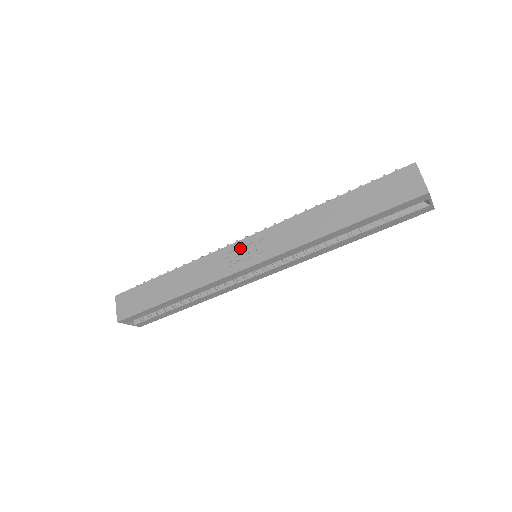
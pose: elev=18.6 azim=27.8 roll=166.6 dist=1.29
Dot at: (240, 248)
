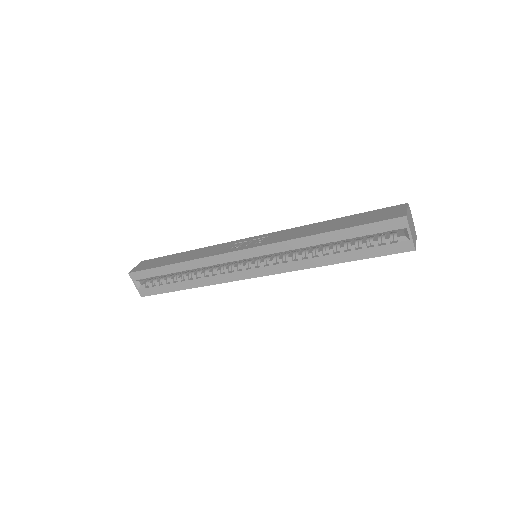
Dot at: (247, 241)
